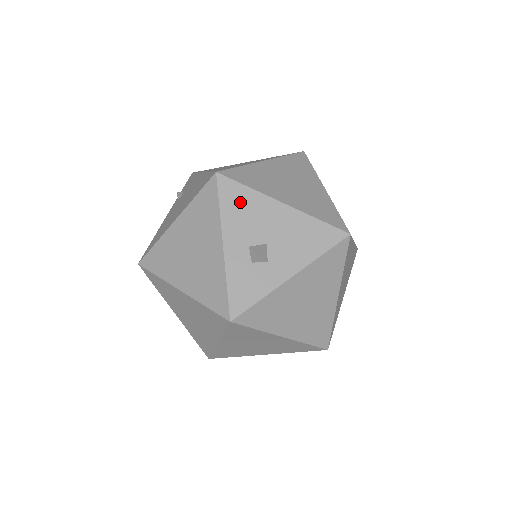
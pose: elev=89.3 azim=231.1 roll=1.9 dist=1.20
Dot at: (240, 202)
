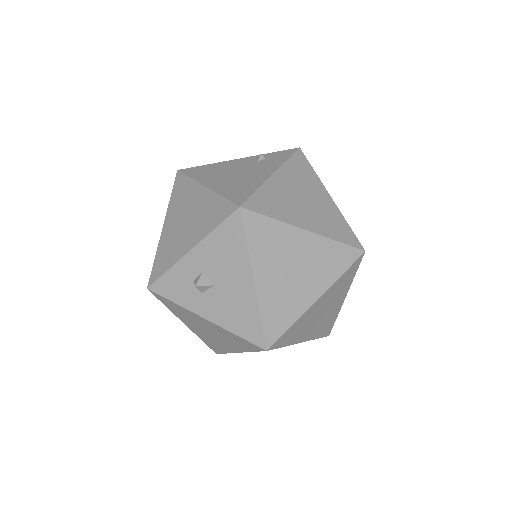
Dot at: (230, 243)
